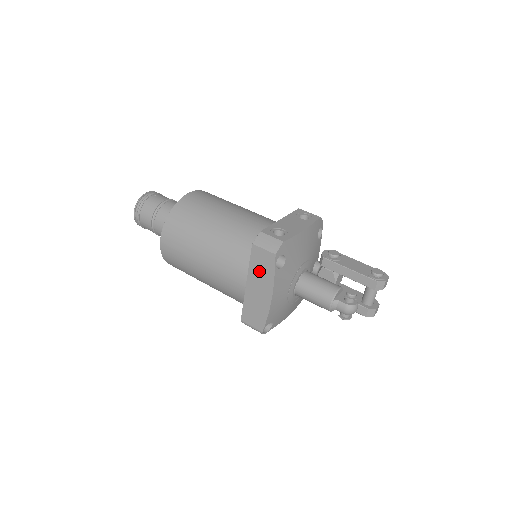
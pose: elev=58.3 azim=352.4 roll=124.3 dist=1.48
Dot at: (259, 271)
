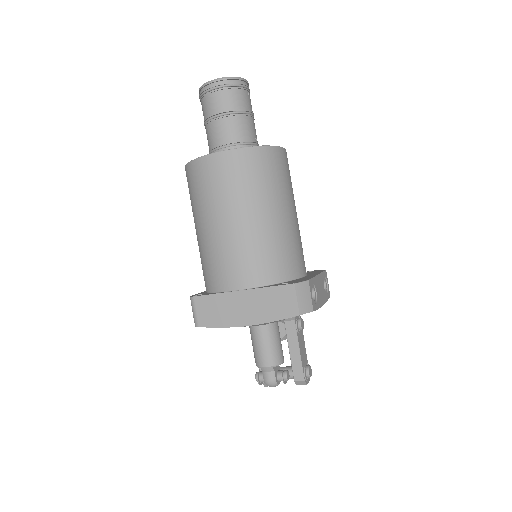
Dot at: (268, 301)
